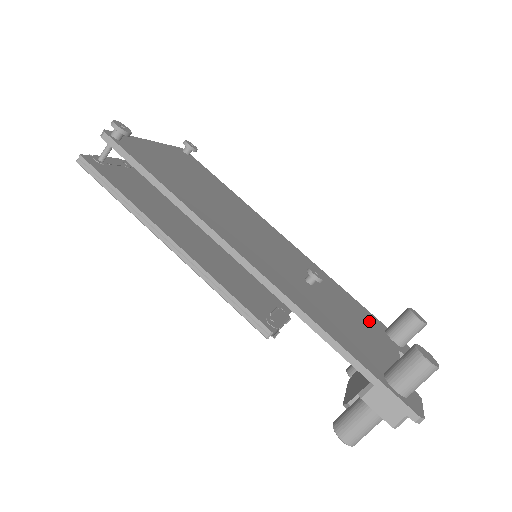
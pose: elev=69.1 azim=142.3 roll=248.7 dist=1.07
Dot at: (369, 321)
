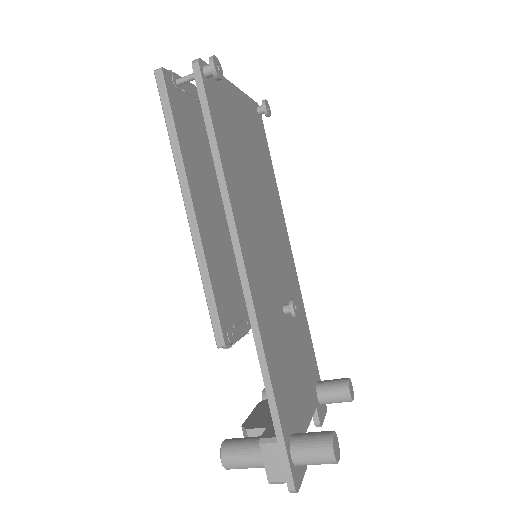
Dot at: (310, 368)
